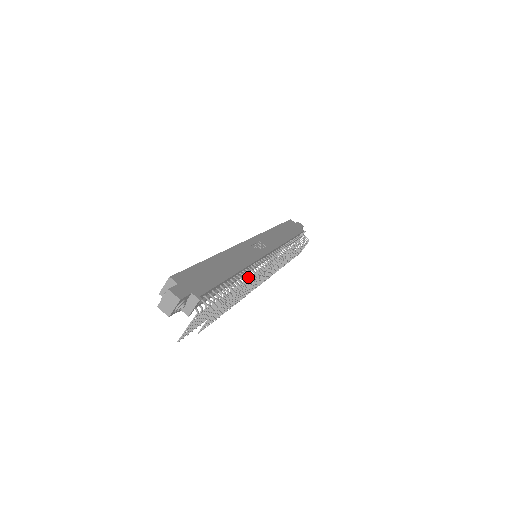
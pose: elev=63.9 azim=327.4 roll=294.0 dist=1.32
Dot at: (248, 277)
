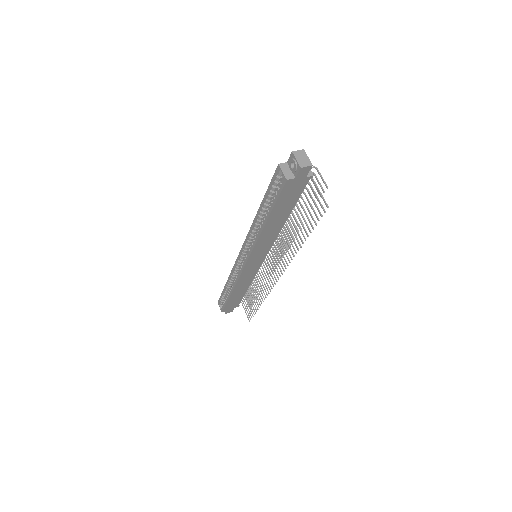
Dot at: (278, 238)
